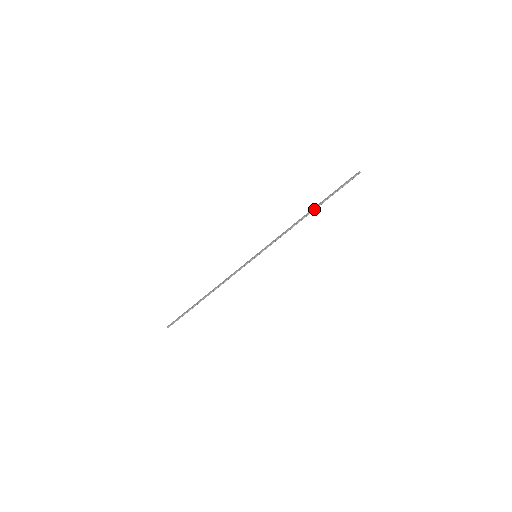
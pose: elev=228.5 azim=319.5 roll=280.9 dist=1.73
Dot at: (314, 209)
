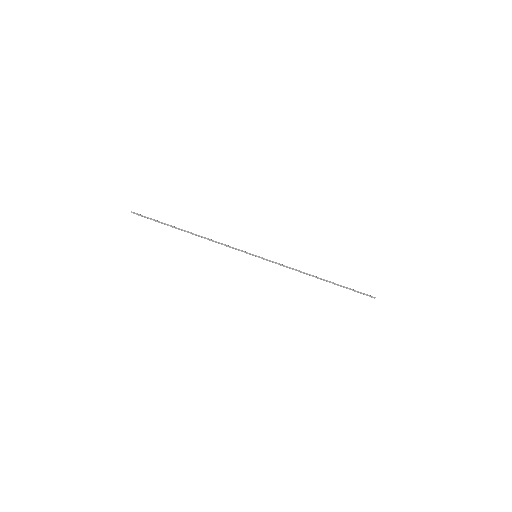
Dot at: (326, 280)
